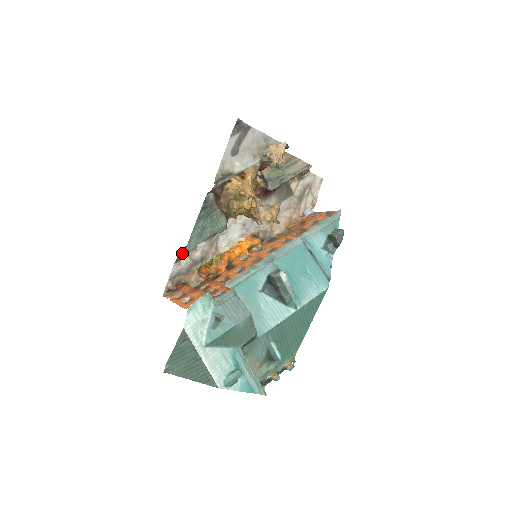
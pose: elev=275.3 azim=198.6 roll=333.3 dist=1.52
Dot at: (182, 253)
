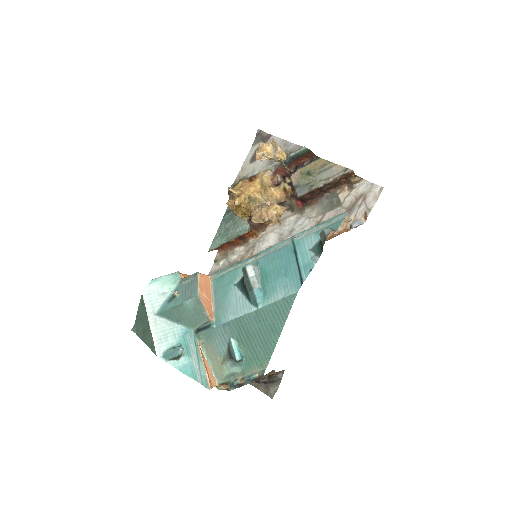
Dot at: (220, 255)
